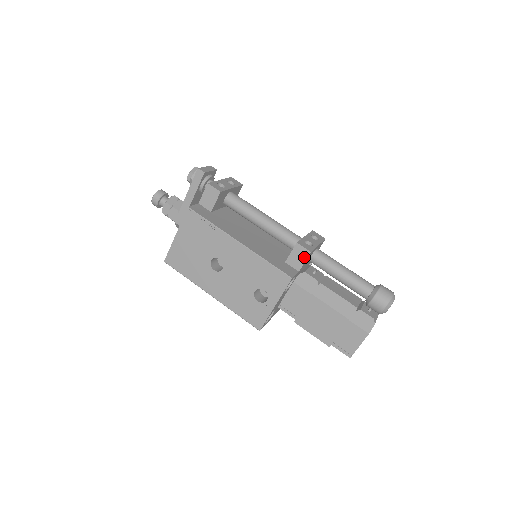
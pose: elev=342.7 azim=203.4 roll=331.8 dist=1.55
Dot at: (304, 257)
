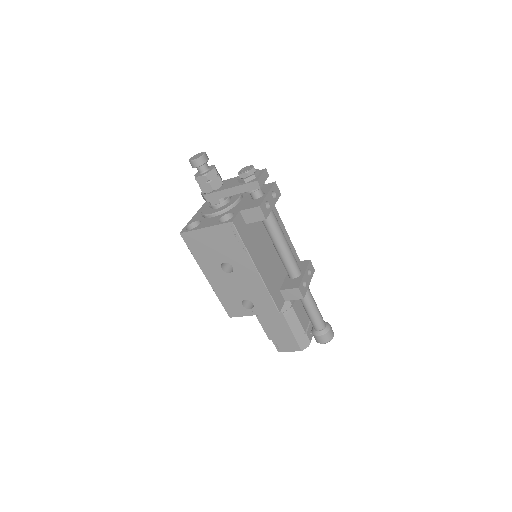
Dot at: (296, 298)
